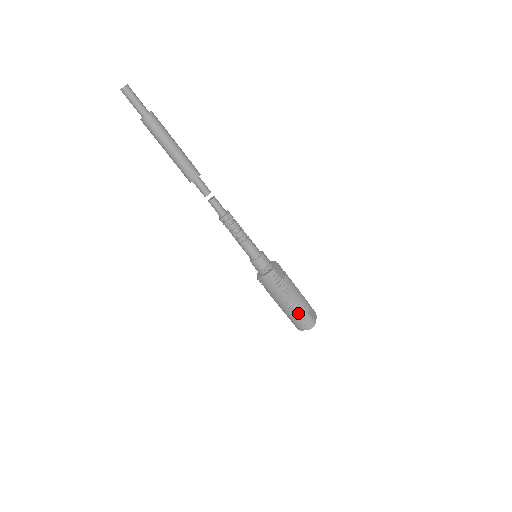
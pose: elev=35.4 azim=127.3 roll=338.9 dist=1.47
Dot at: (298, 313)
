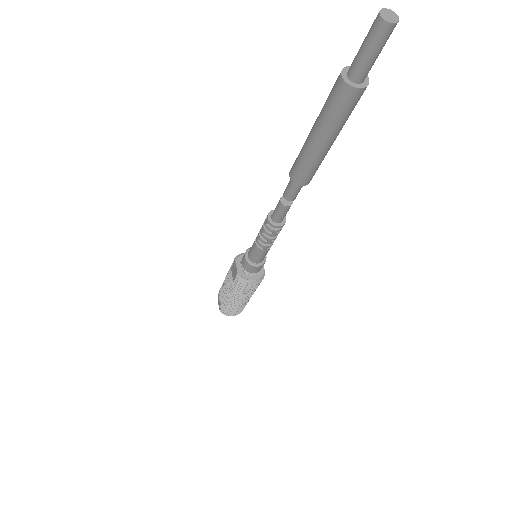
Dot at: (242, 305)
